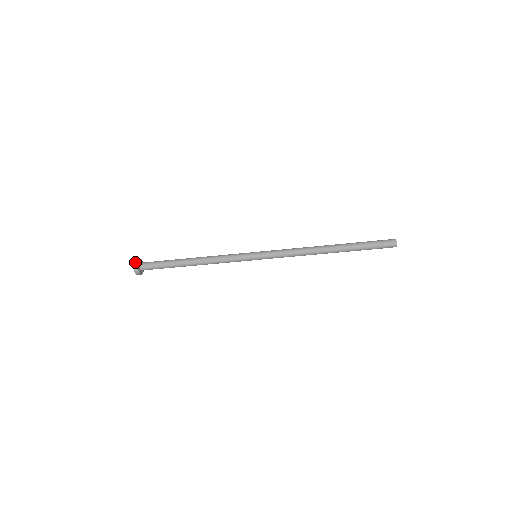
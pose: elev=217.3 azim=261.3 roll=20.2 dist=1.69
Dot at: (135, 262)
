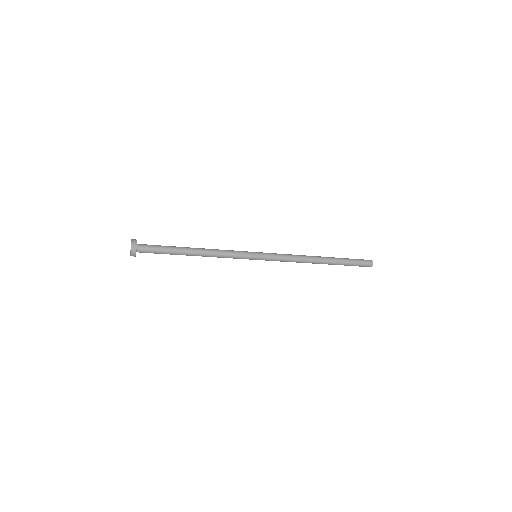
Dot at: (133, 248)
